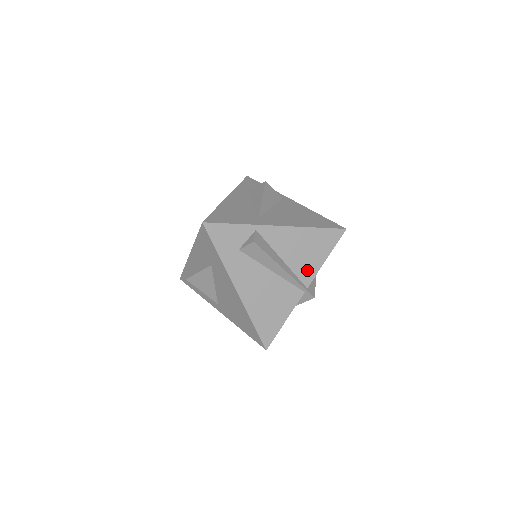
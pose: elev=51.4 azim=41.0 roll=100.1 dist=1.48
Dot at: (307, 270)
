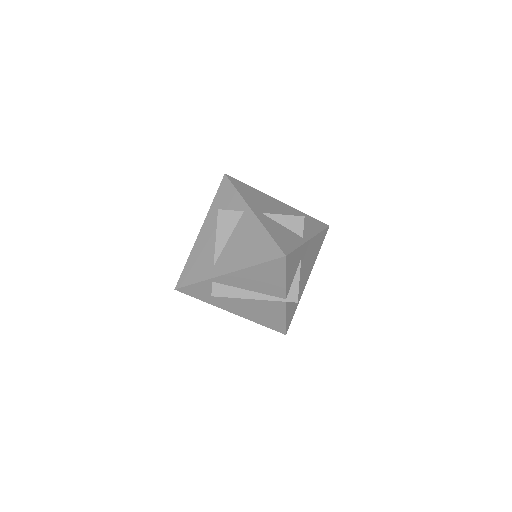
Dot at: (275, 290)
